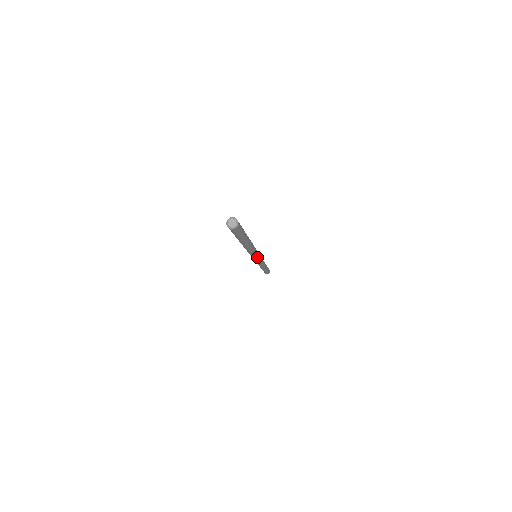
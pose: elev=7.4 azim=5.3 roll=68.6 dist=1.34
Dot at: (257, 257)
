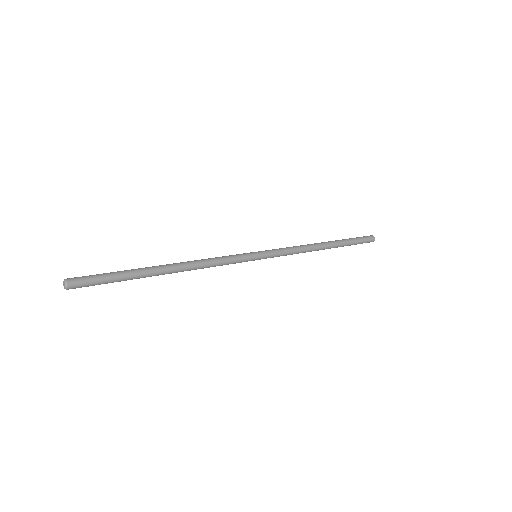
Dot at: (248, 259)
